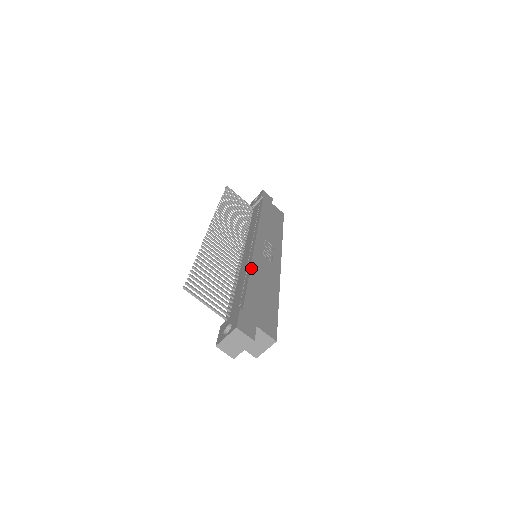
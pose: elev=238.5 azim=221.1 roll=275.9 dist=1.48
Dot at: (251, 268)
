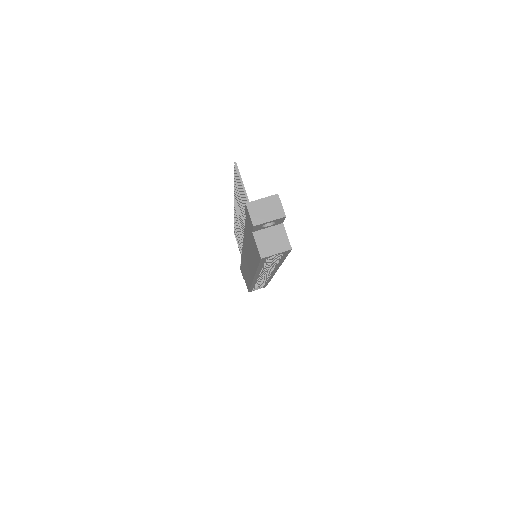
Dot at: occluded
